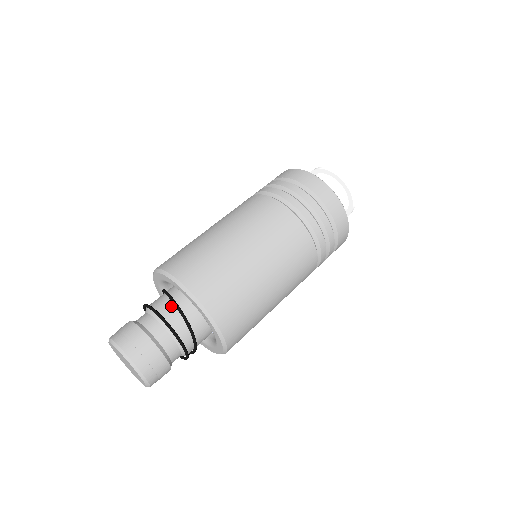
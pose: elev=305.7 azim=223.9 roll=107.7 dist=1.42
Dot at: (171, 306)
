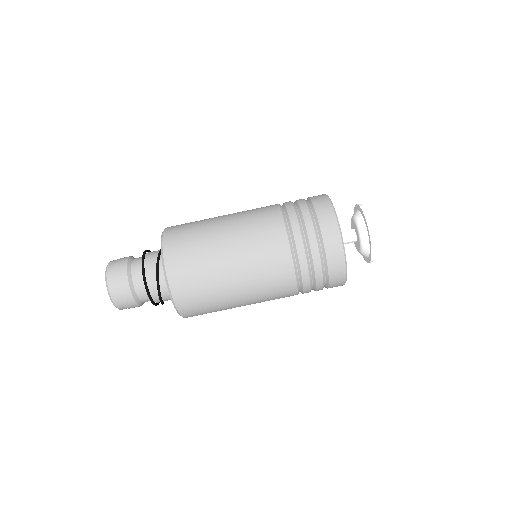
Dot at: (156, 258)
